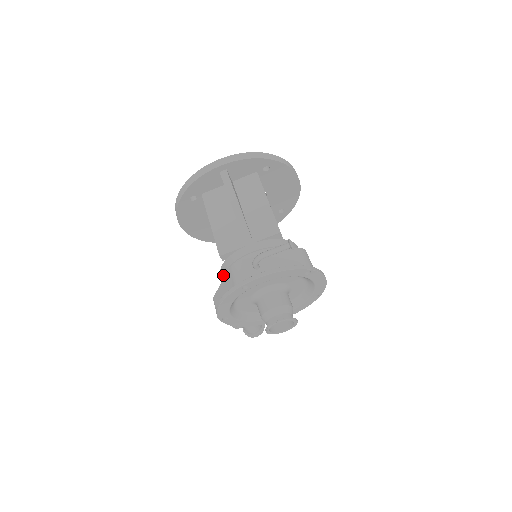
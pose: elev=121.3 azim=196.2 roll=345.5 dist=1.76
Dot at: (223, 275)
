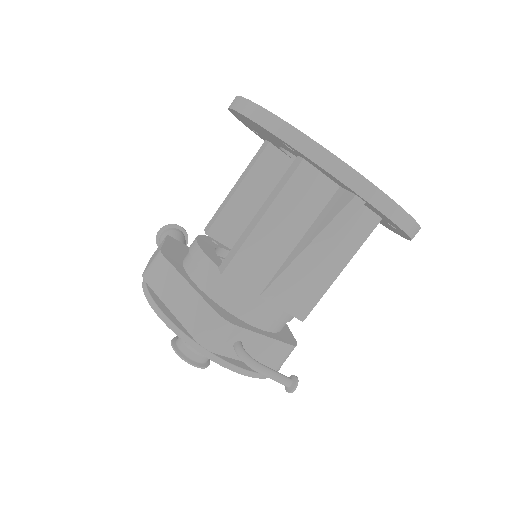
Dot at: (200, 267)
